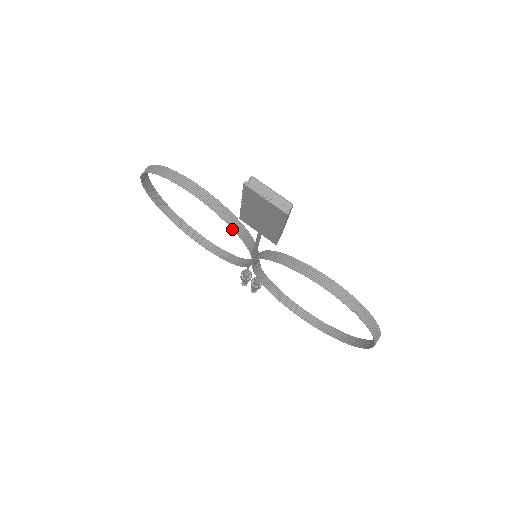
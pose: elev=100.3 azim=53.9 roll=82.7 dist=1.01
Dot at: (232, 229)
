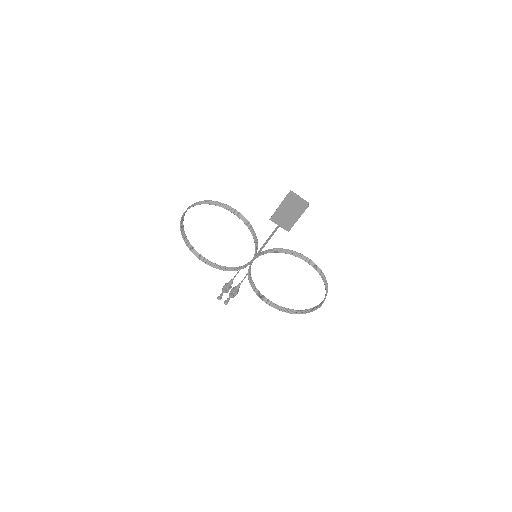
Dot at: (252, 234)
